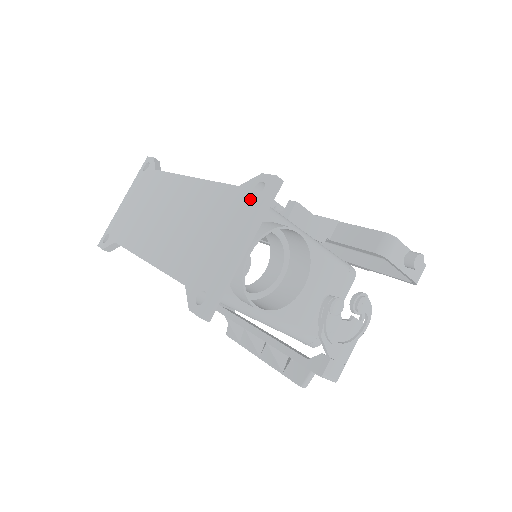
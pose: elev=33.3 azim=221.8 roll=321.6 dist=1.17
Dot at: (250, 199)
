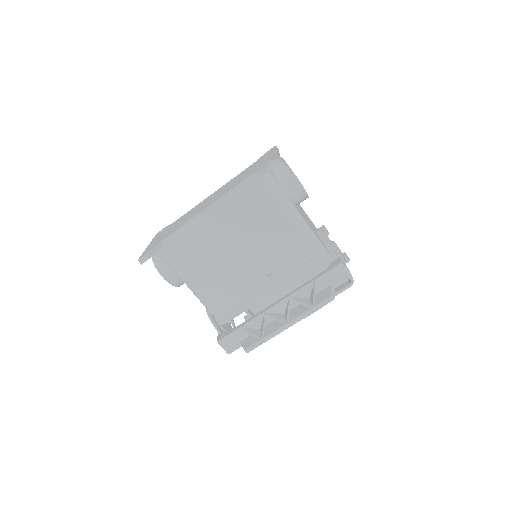
Dot at: (267, 154)
